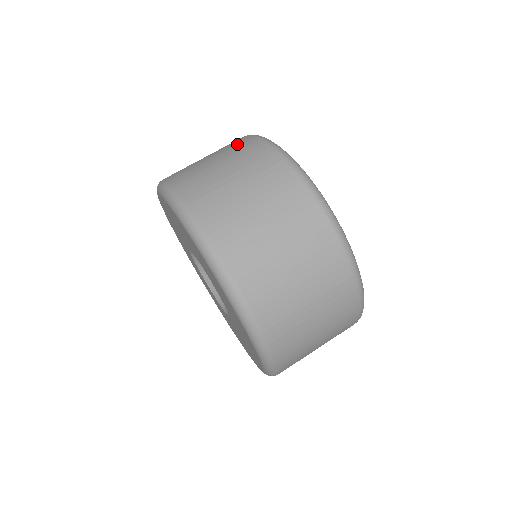
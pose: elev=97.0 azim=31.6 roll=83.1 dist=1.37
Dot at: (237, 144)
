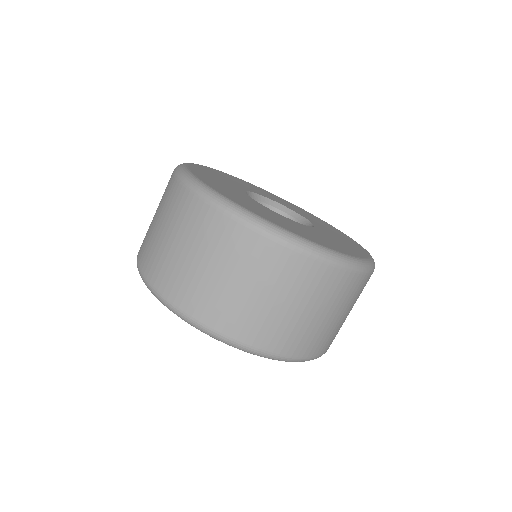
Dot at: (171, 199)
